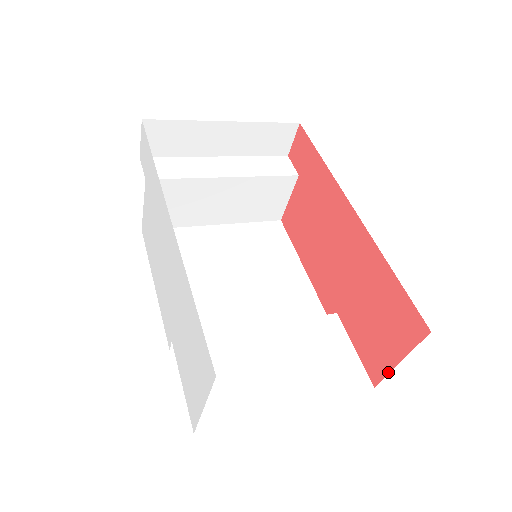
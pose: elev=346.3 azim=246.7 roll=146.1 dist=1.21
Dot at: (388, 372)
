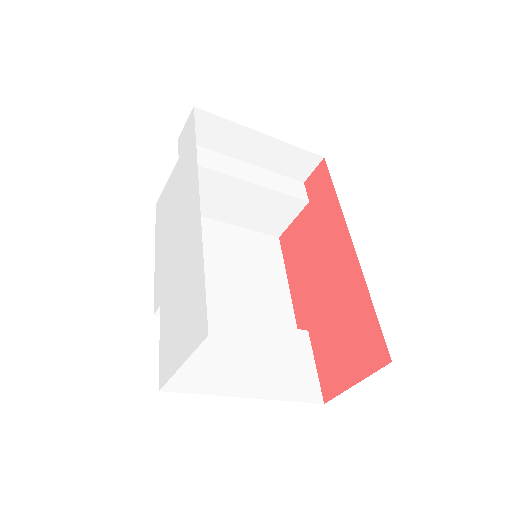
Dot at: (342, 391)
